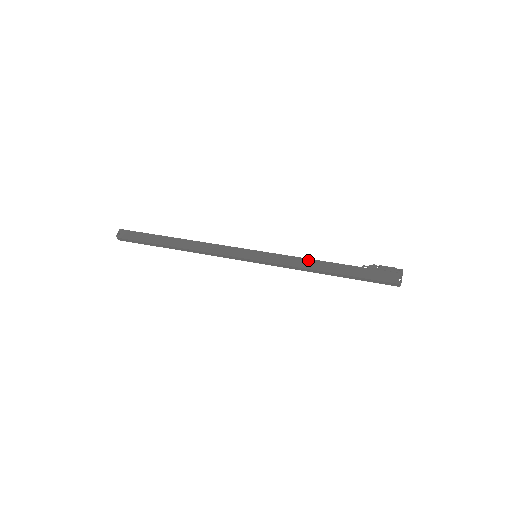
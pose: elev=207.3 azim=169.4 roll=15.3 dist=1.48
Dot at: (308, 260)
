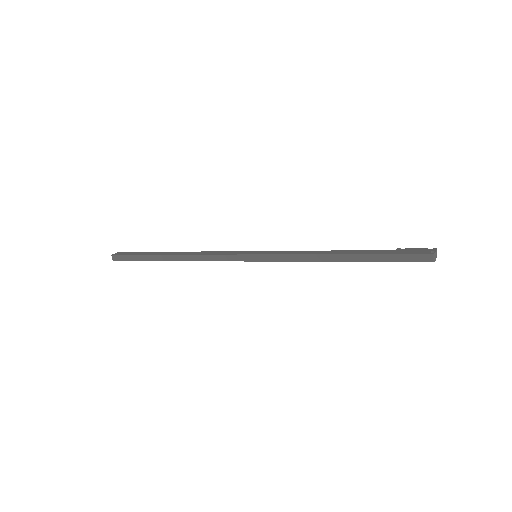
Dot at: (316, 251)
